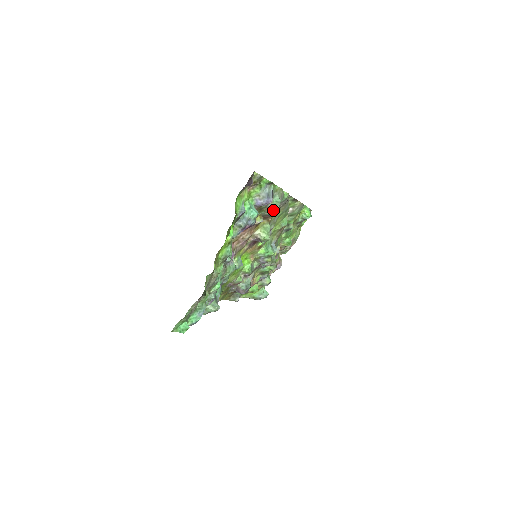
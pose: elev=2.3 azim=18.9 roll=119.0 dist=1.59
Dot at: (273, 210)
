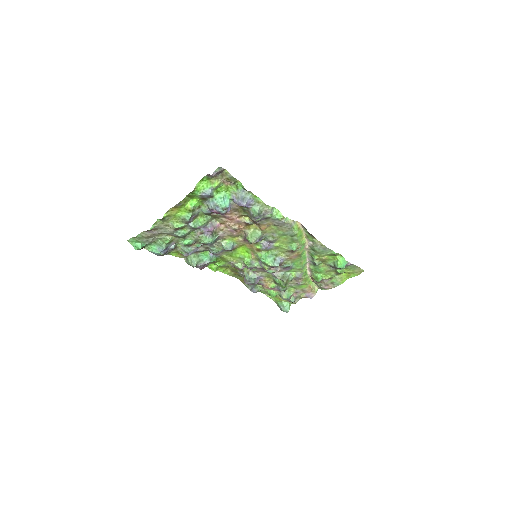
Dot at: (253, 217)
